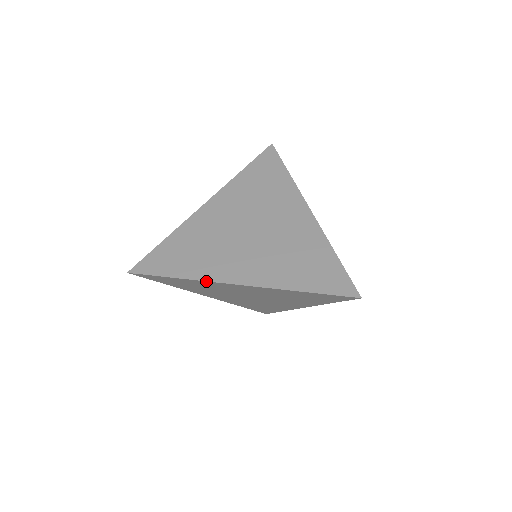
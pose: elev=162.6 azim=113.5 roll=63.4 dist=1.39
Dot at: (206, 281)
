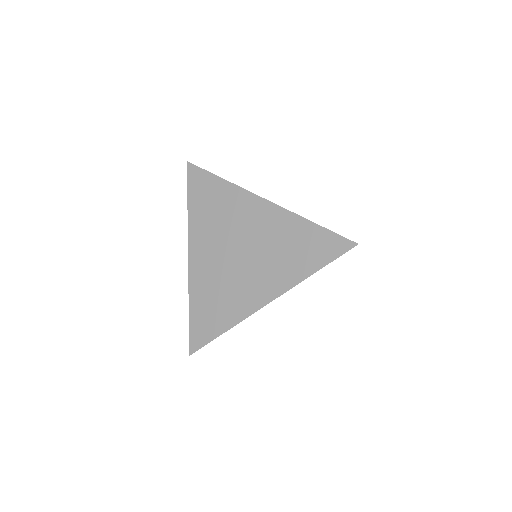
Dot at: (244, 319)
